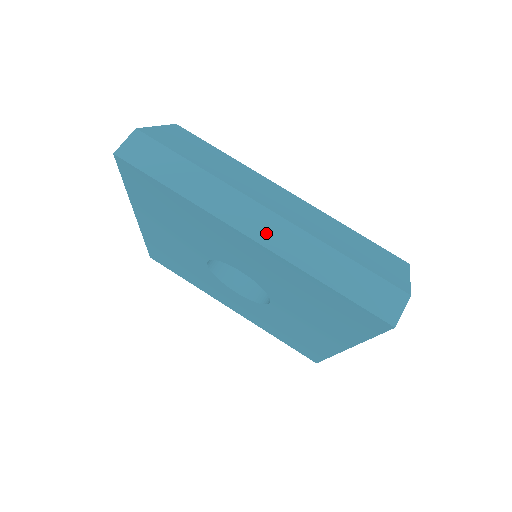
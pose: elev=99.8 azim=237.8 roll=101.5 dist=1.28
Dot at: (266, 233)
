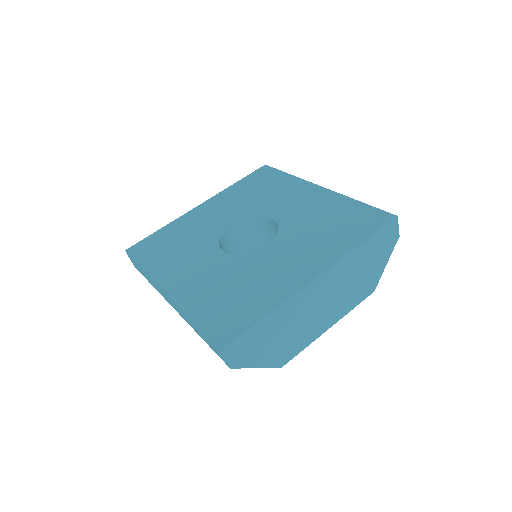
Dot at: occluded
